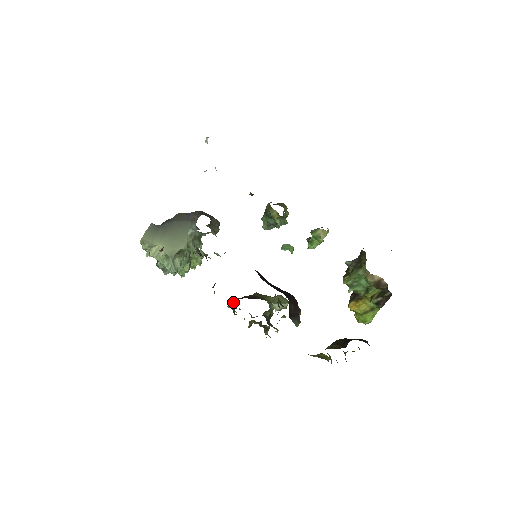
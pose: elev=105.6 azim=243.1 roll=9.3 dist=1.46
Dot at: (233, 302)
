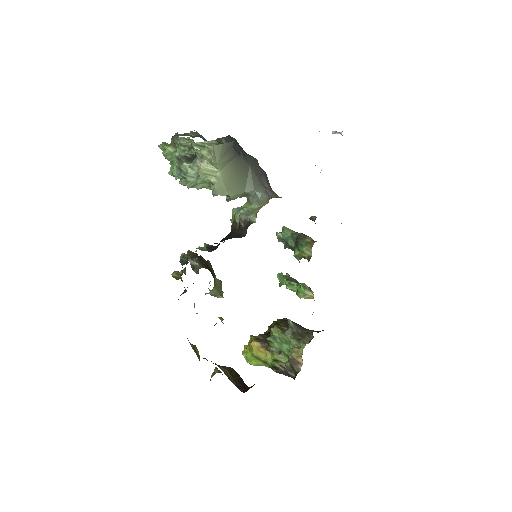
Dot at: (198, 262)
